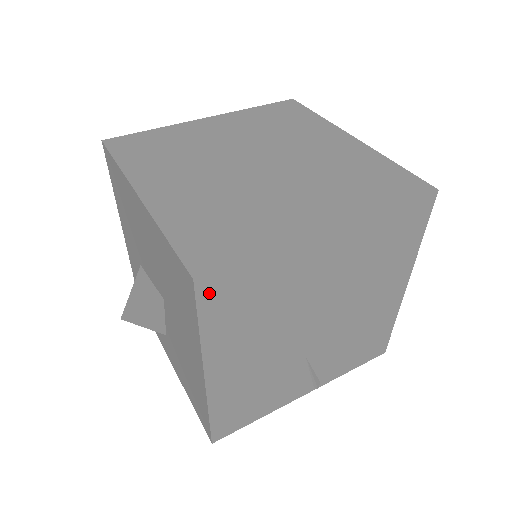
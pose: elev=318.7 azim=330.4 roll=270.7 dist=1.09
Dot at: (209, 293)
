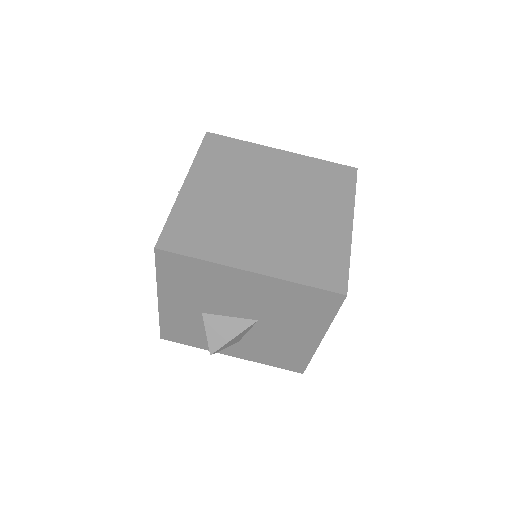
Dot at: occluded
